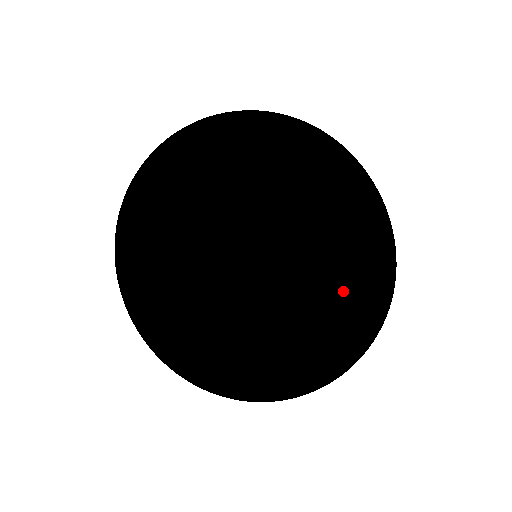
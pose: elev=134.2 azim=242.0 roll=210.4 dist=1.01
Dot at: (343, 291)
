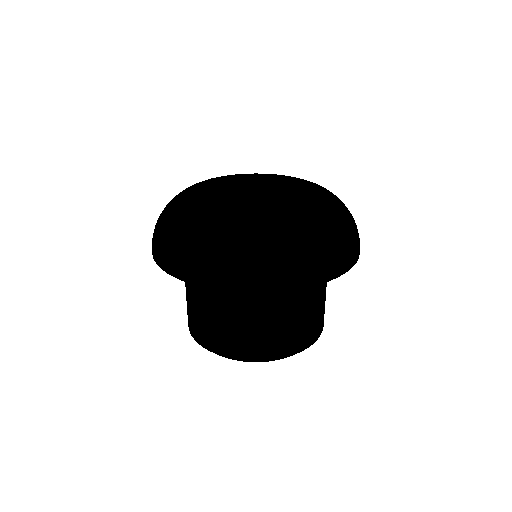
Dot at: occluded
